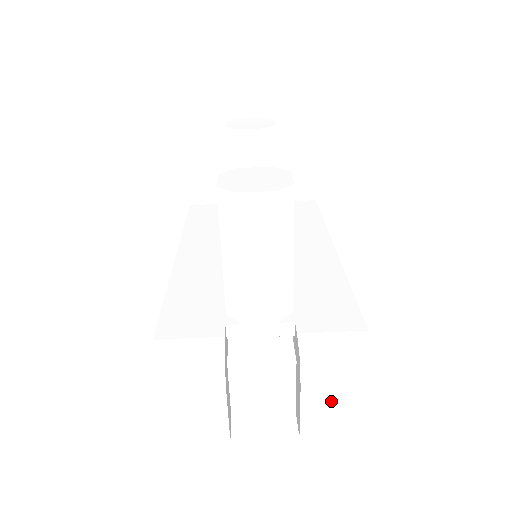
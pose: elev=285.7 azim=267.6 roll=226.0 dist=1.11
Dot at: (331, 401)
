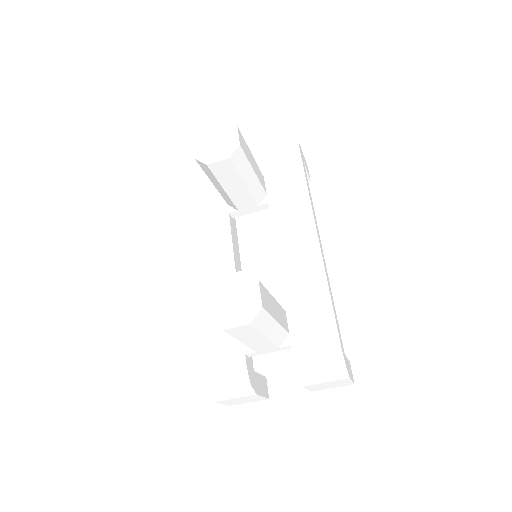
Dot at: (324, 385)
